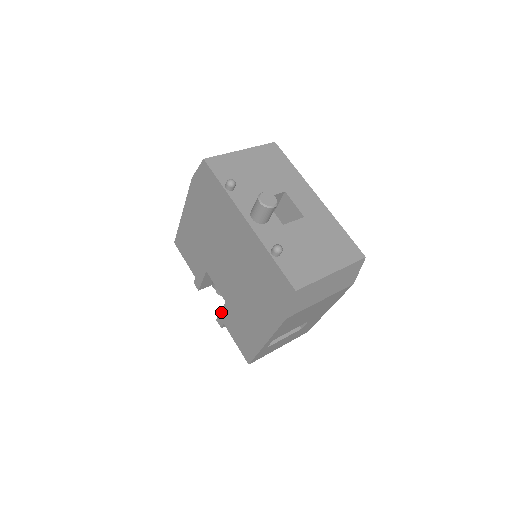
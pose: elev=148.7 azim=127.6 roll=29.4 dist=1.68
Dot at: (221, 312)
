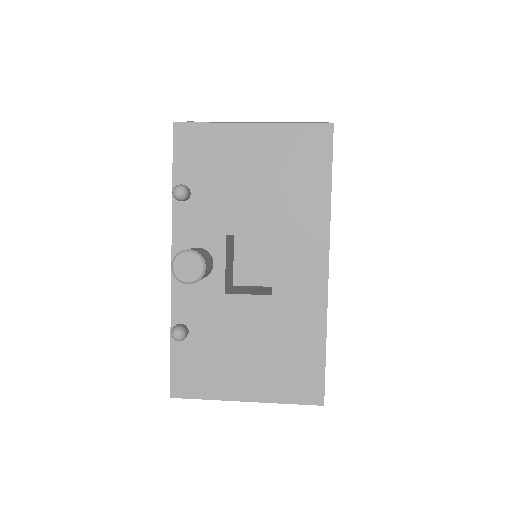
Dot at: occluded
